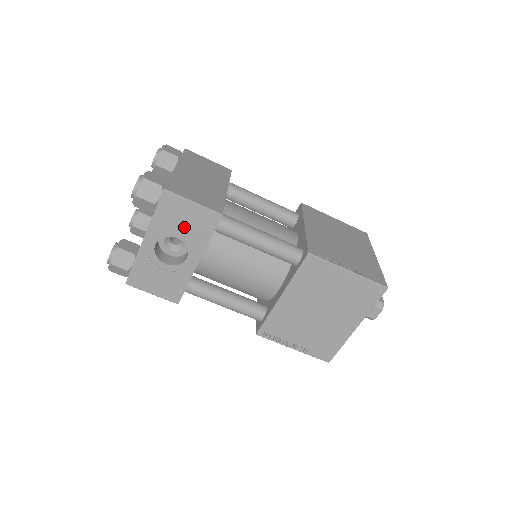
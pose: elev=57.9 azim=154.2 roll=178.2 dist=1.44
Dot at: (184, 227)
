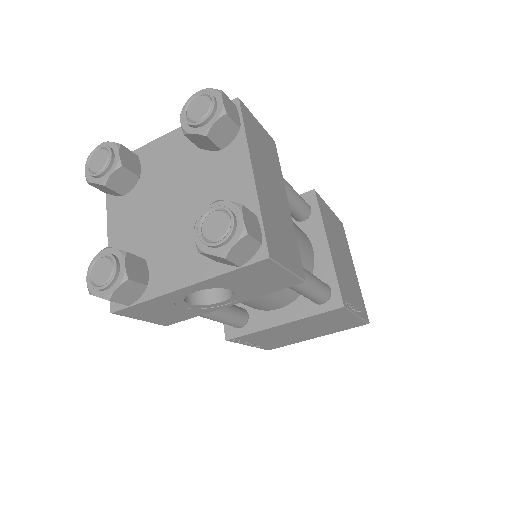
Dot at: (251, 284)
